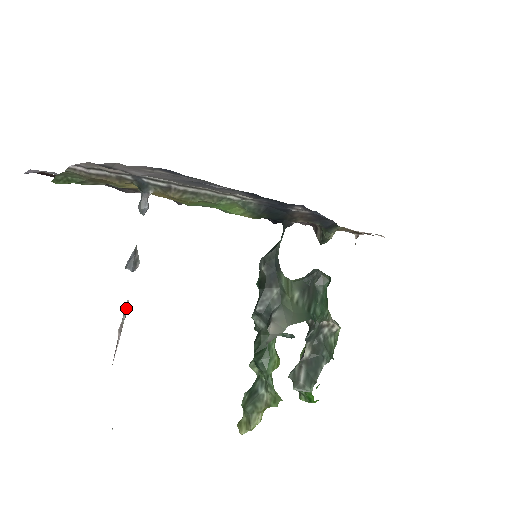
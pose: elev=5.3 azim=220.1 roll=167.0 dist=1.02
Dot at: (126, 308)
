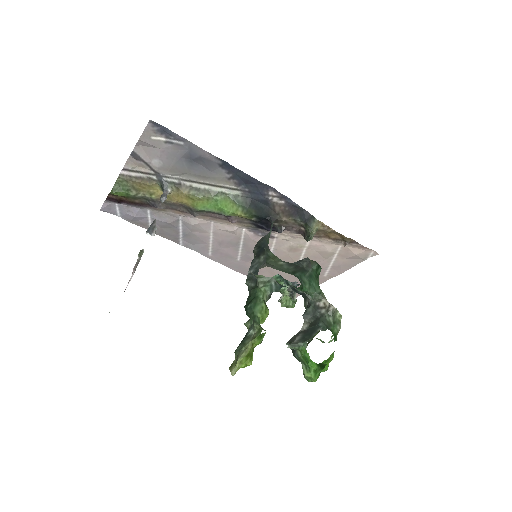
Dot at: (141, 250)
